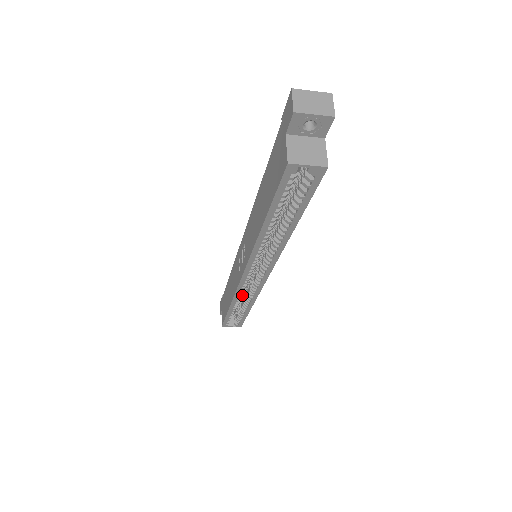
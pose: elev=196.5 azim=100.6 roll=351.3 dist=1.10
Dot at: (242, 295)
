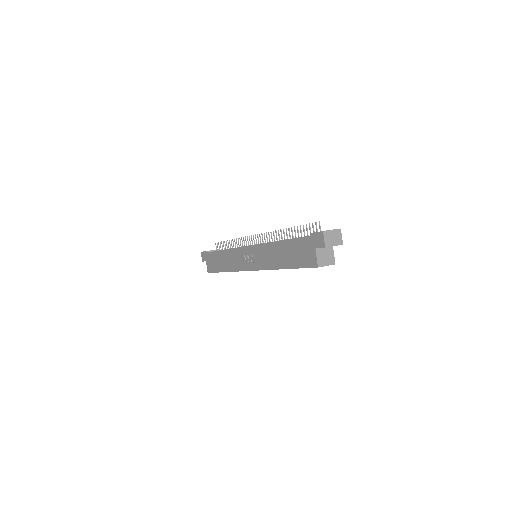
Dot at: occluded
